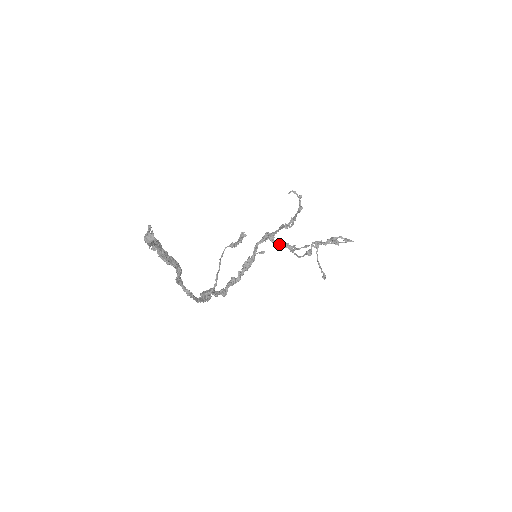
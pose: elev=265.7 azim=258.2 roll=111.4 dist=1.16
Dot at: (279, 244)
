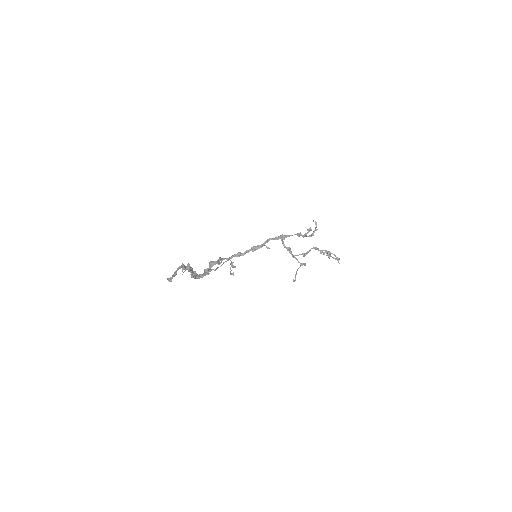
Dot at: (284, 246)
